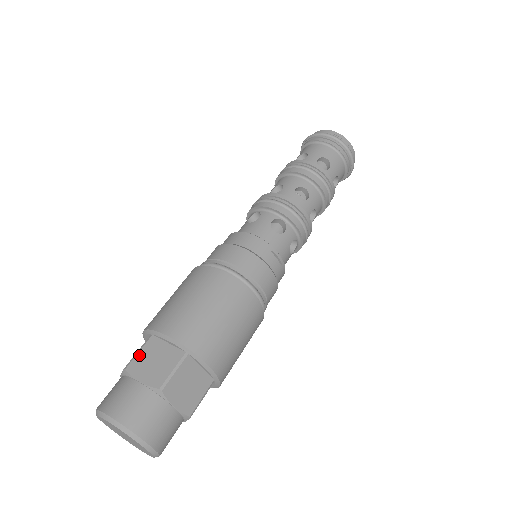
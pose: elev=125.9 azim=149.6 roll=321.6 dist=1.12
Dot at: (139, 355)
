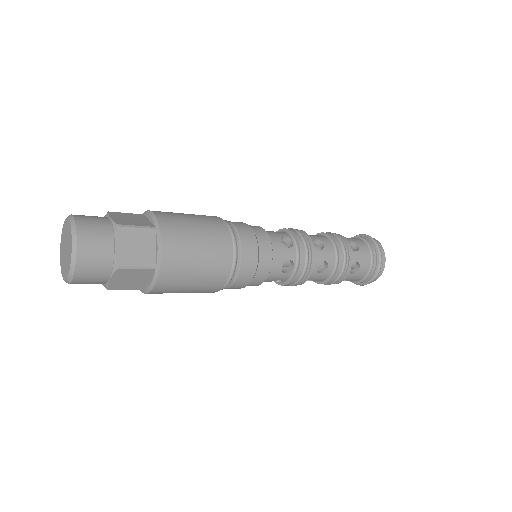
Dot at: occluded
